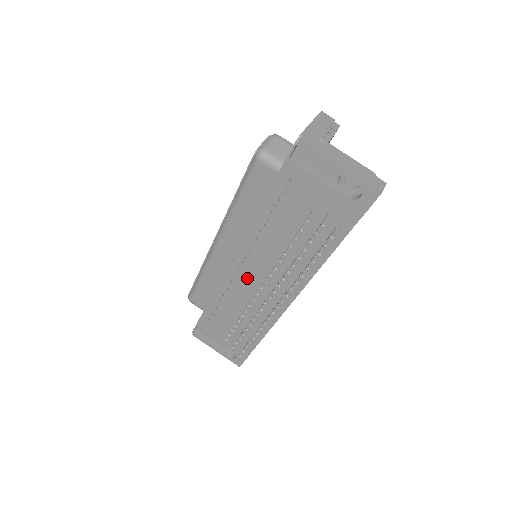
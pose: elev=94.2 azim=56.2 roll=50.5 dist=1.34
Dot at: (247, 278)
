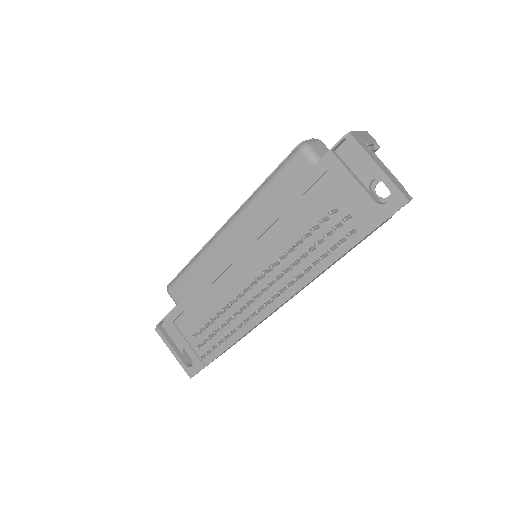
Dot at: (242, 271)
